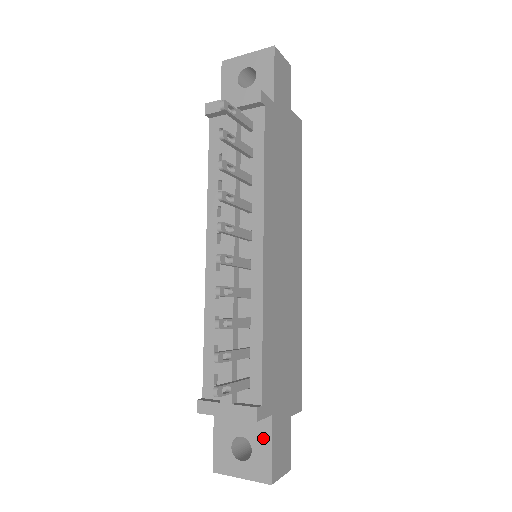
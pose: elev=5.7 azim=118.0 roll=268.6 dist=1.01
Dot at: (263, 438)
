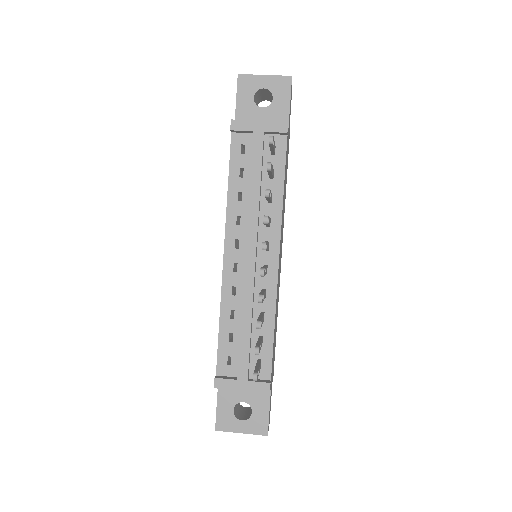
Dot at: (262, 402)
